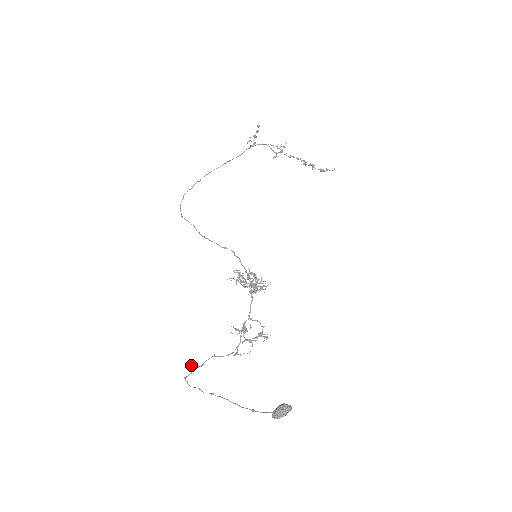
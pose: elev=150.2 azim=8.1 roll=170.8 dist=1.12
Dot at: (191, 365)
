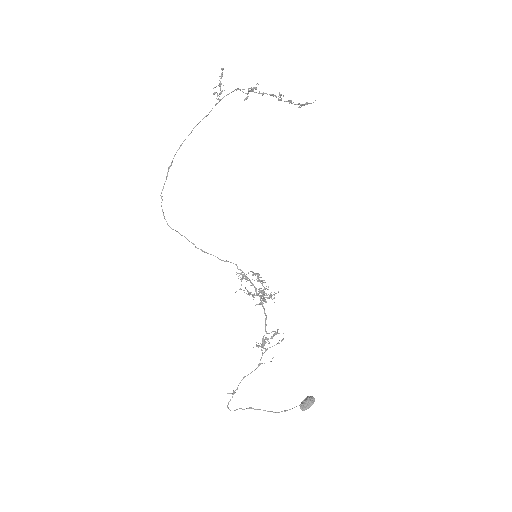
Dot at: occluded
